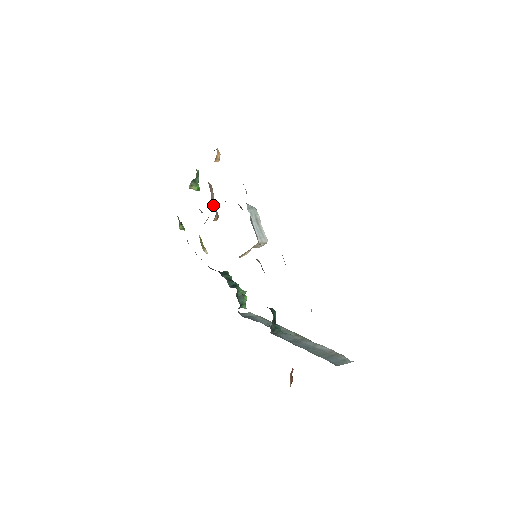
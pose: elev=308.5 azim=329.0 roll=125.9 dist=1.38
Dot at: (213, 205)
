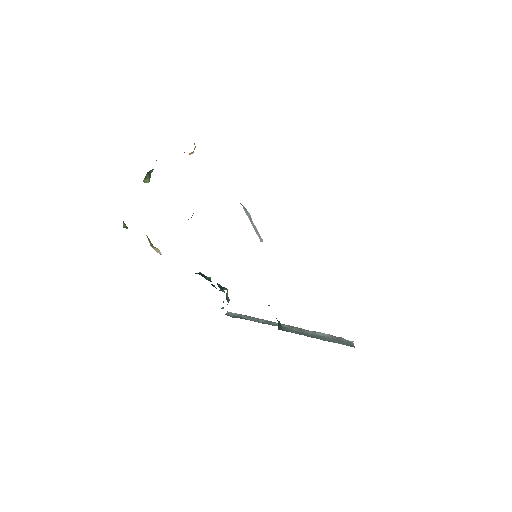
Dot at: occluded
